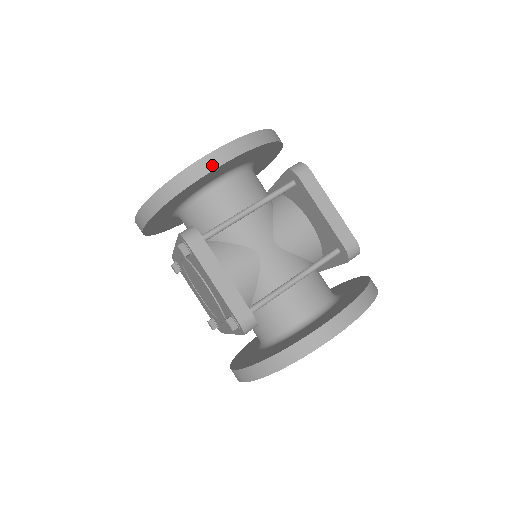
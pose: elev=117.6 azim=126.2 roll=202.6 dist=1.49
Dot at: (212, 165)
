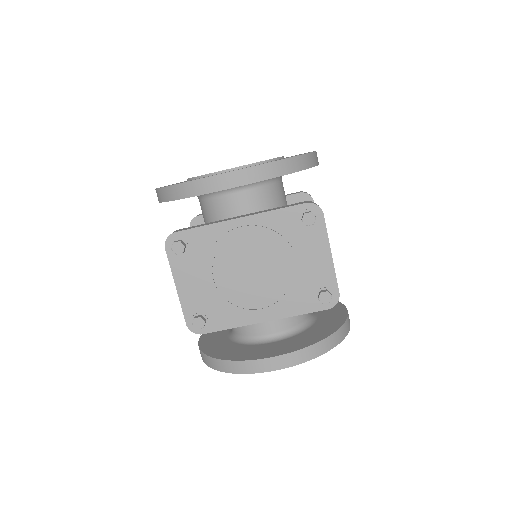
Dot at: occluded
